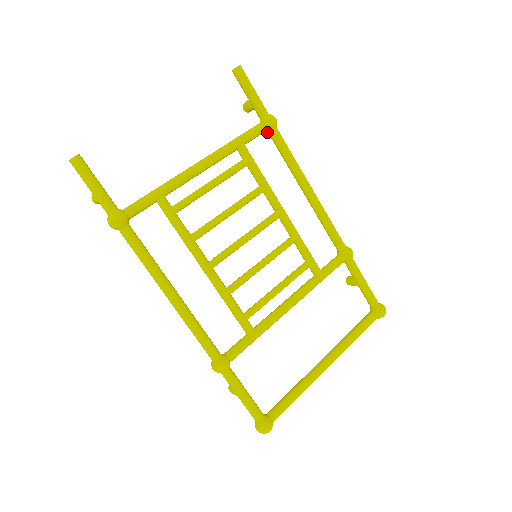
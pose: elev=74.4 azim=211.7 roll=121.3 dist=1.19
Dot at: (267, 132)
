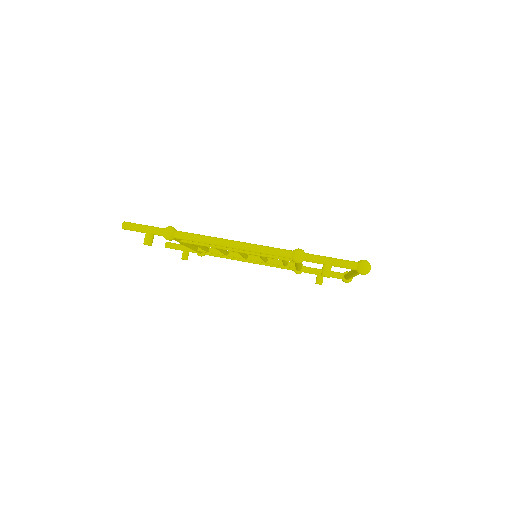
Dot at: (204, 252)
